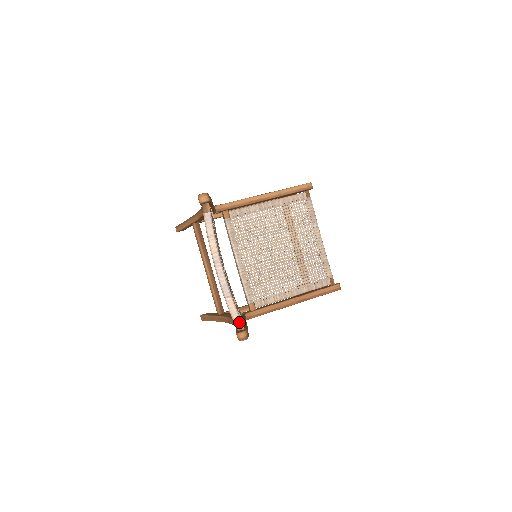
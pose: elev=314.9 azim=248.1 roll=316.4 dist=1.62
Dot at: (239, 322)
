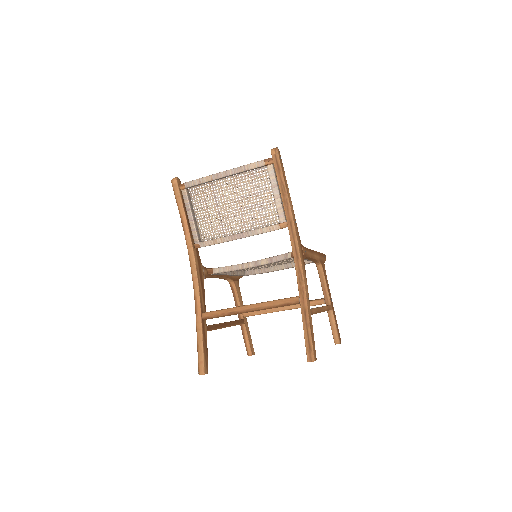
Dot at: (266, 159)
